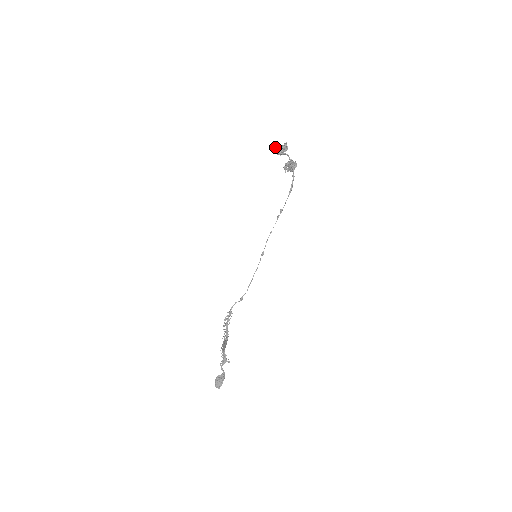
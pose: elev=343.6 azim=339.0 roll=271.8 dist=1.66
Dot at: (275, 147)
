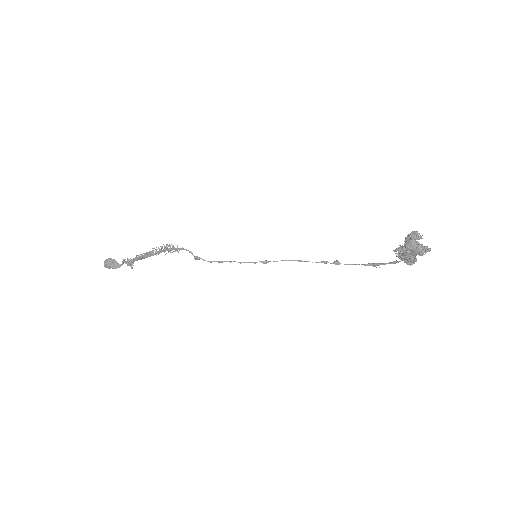
Dot at: (416, 233)
